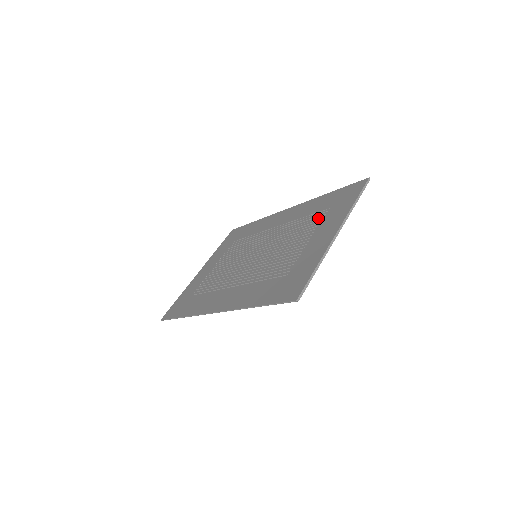
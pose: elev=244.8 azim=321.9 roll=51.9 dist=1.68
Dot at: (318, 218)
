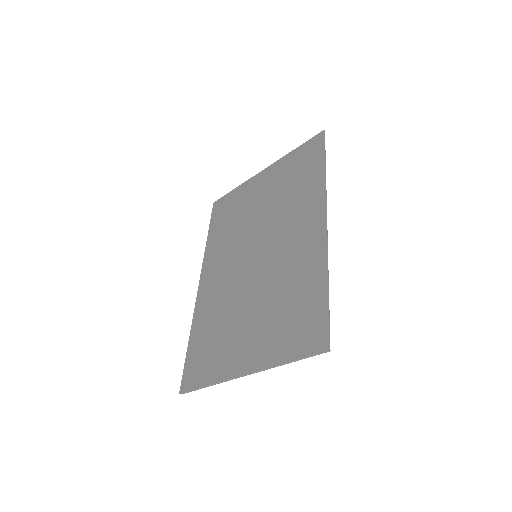
Dot at: (279, 315)
